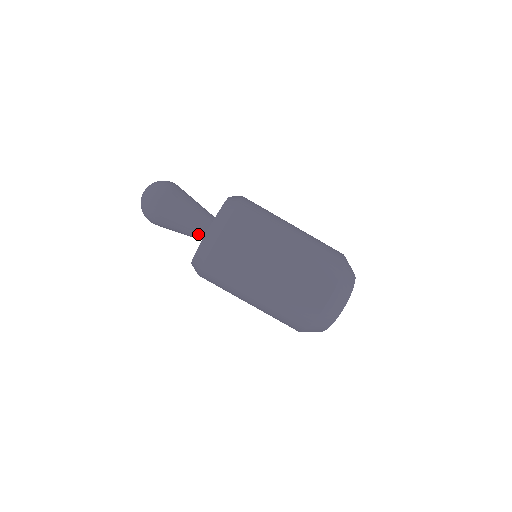
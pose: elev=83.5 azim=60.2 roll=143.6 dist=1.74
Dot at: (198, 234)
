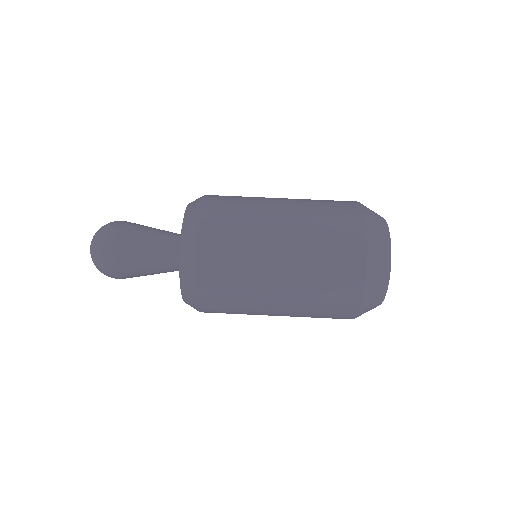
Dot at: (175, 252)
